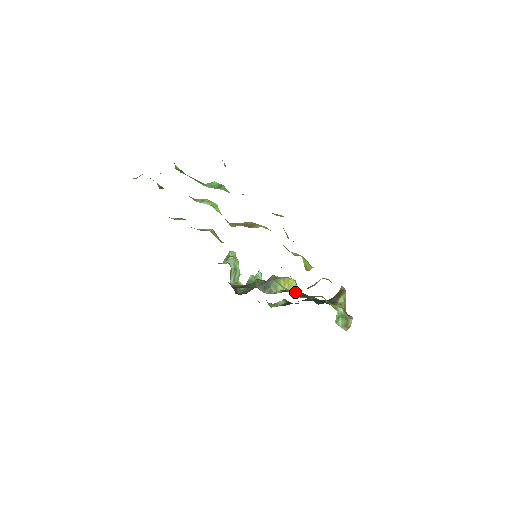
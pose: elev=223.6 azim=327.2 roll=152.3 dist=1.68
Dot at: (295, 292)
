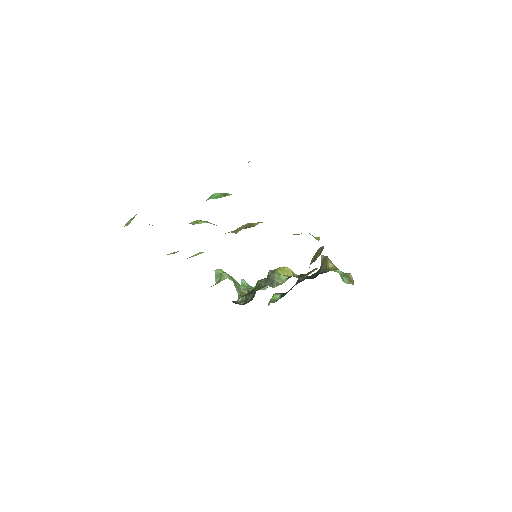
Dot at: (295, 276)
